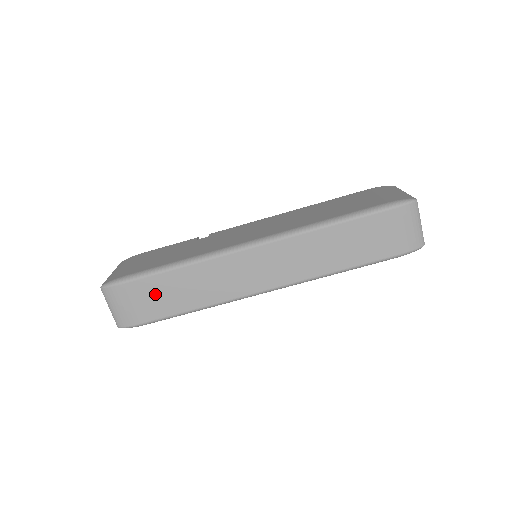
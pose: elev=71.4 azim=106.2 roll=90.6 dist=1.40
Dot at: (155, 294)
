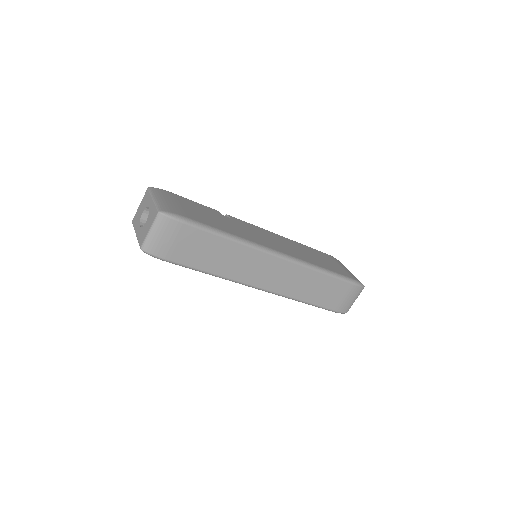
Dot at: (196, 245)
